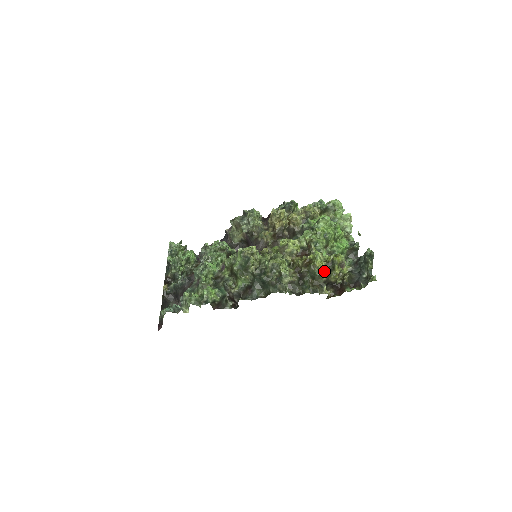
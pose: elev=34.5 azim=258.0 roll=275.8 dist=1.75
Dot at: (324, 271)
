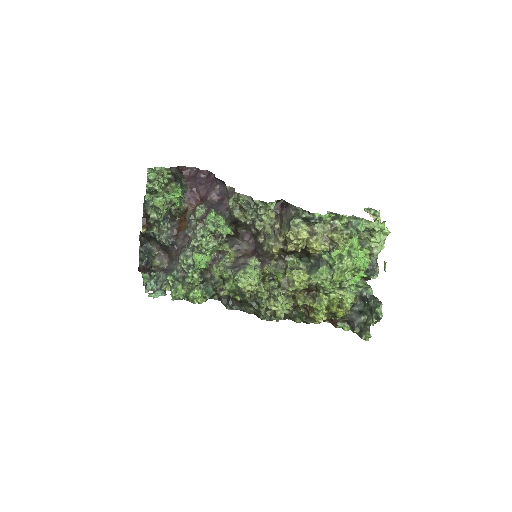
Dot at: (322, 320)
